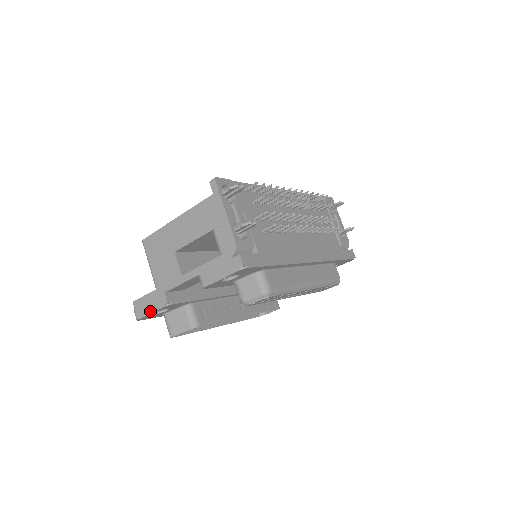
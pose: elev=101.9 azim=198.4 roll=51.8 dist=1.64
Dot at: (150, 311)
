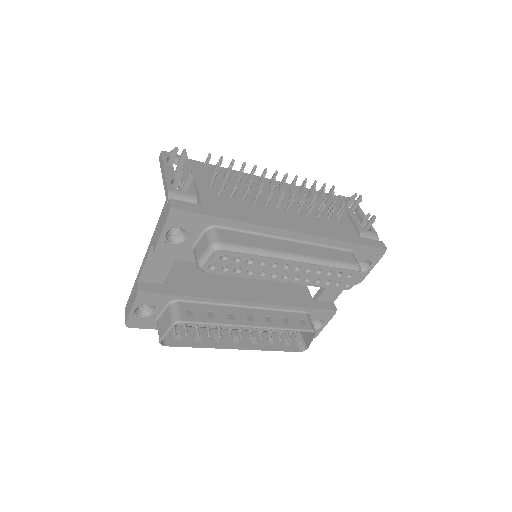
Dot at: (131, 308)
